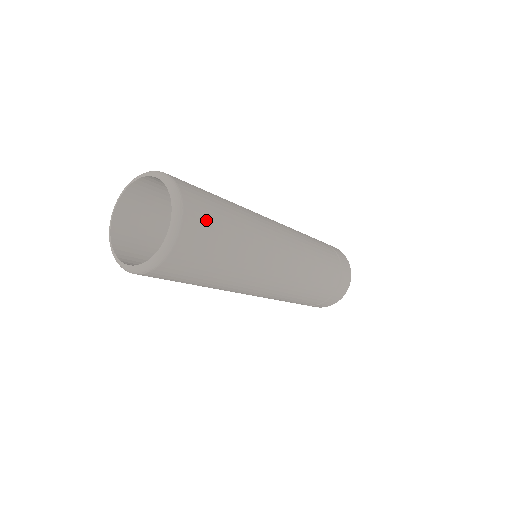
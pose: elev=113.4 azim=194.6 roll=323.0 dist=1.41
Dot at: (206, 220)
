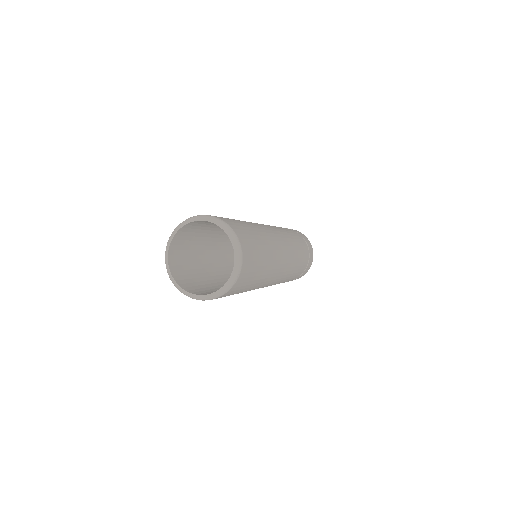
Dot at: (245, 281)
